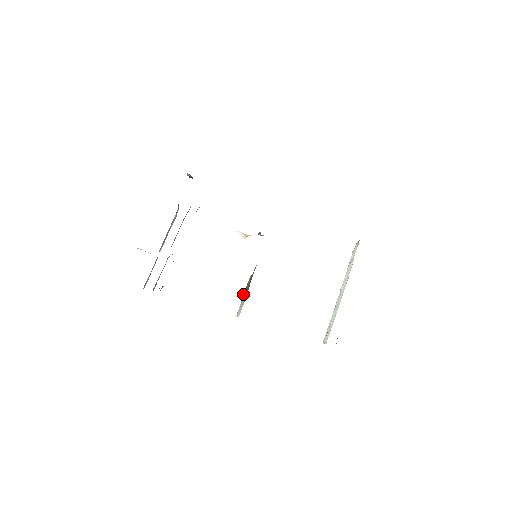
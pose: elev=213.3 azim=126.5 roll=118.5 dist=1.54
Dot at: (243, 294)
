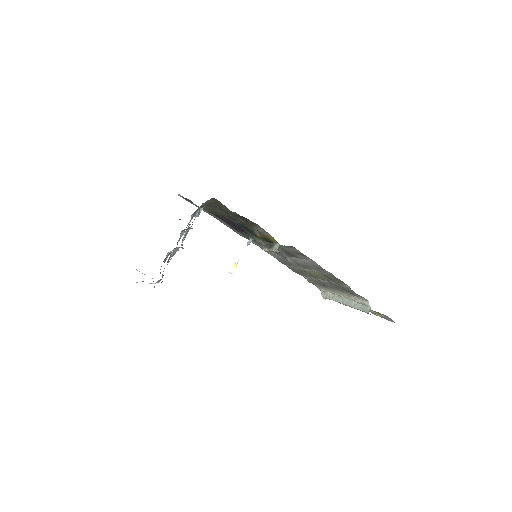
Dot at: (269, 248)
